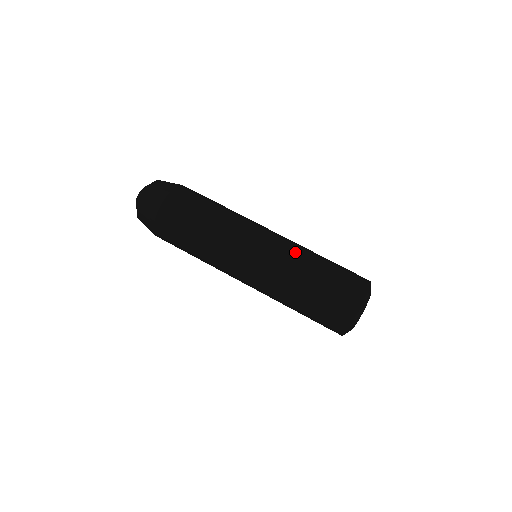
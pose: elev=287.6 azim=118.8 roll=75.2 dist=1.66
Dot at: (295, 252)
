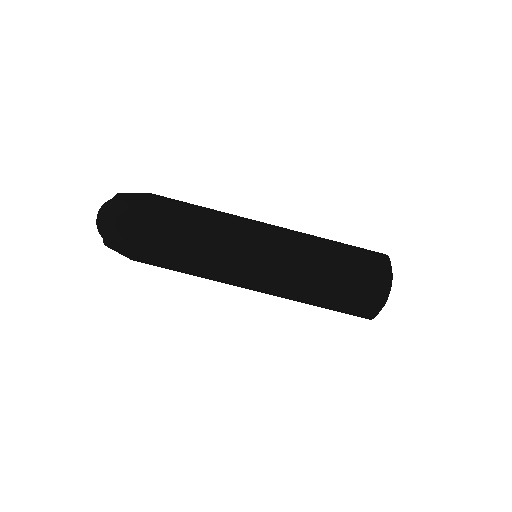
Dot at: (298, 272)
